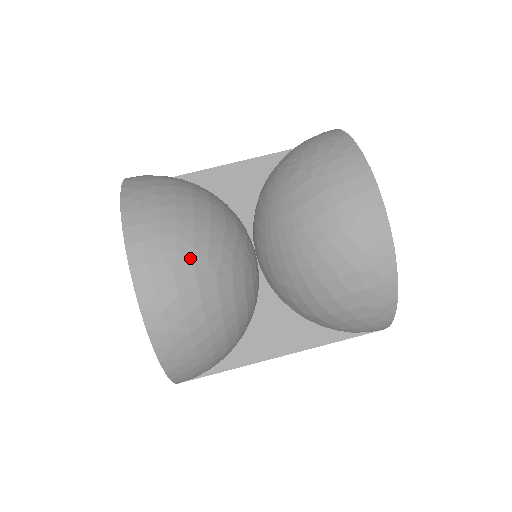
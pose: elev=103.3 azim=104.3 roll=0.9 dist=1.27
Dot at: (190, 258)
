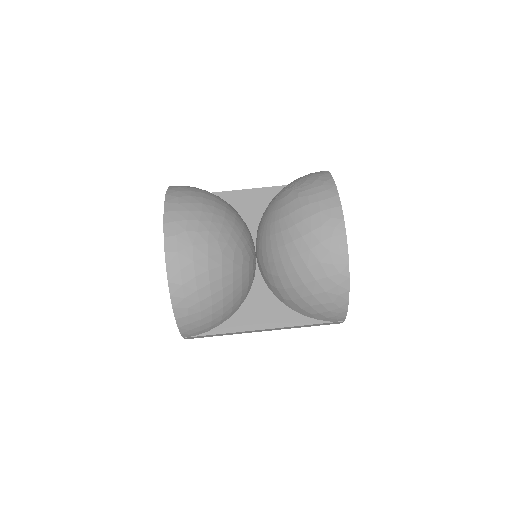
Dot at: (205, 238)
